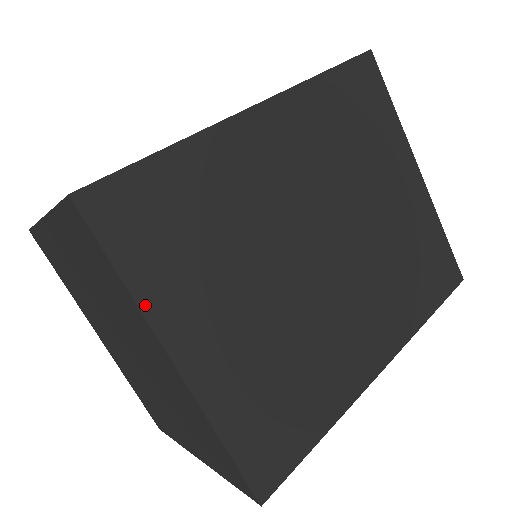
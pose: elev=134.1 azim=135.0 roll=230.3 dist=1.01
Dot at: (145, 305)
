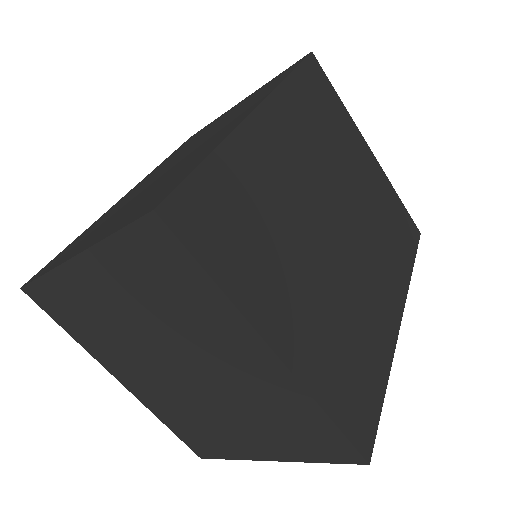
Dot at: (240, 304)
